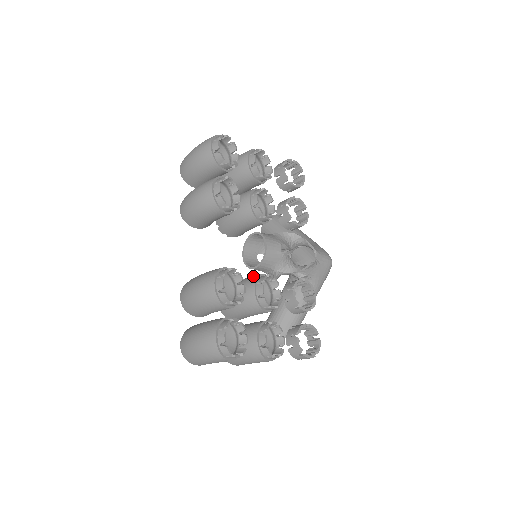
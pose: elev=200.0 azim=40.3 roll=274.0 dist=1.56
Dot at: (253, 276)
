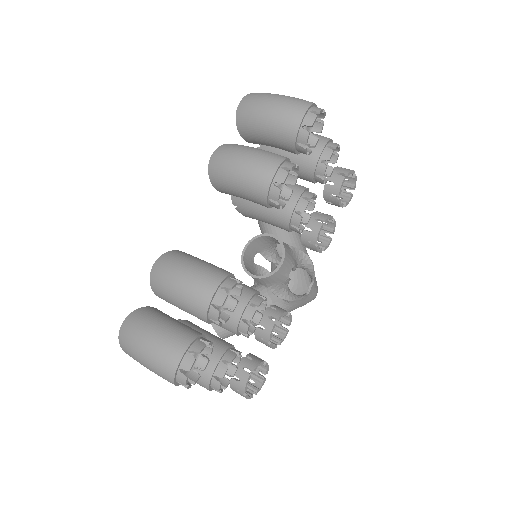
Dot at: (248, 289)
